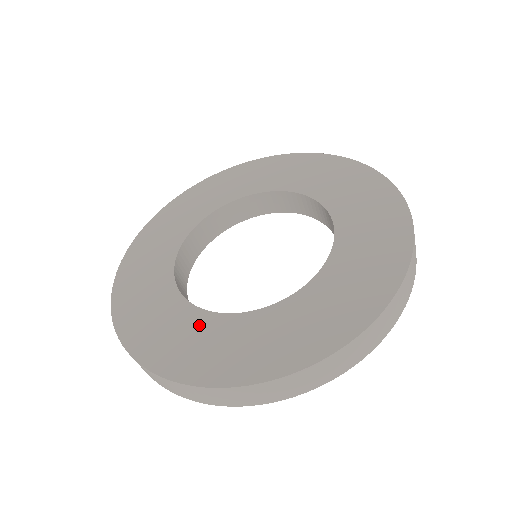
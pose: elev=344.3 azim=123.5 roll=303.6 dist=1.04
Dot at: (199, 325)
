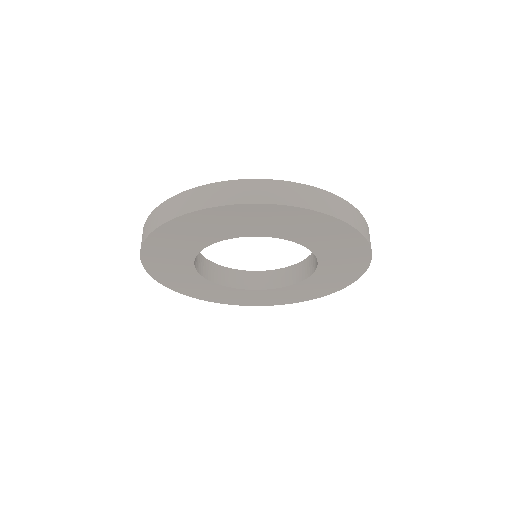
Dot at: occluded
